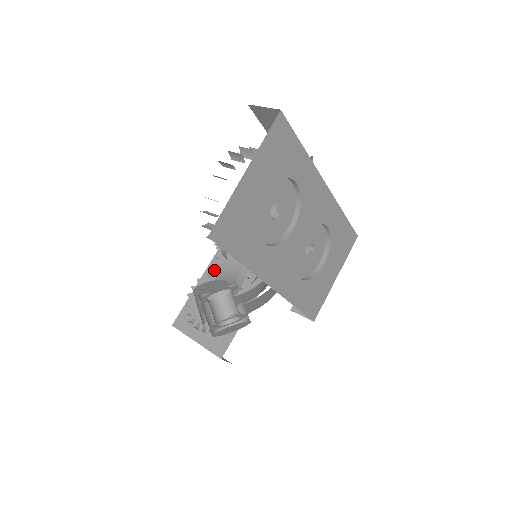
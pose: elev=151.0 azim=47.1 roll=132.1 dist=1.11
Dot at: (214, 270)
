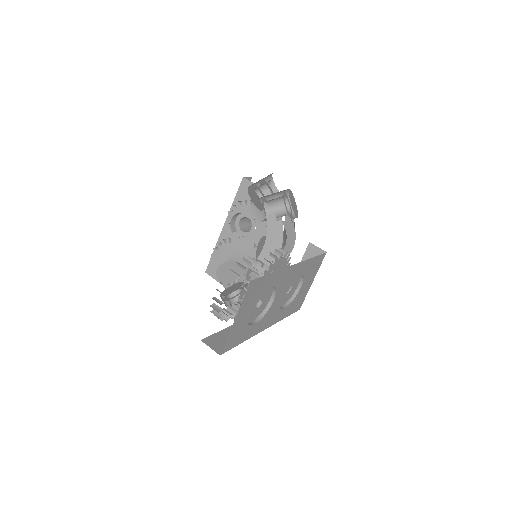
Dot at: occluded
